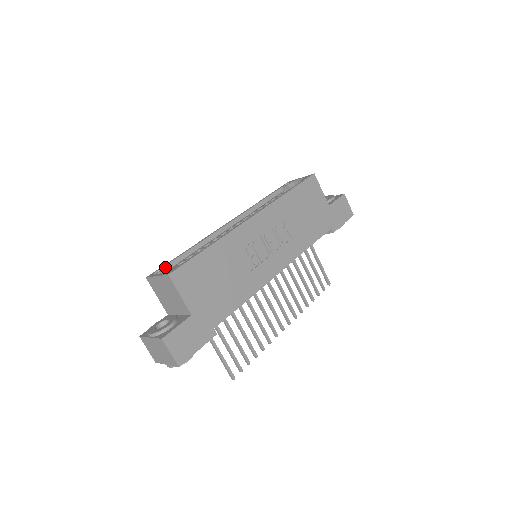
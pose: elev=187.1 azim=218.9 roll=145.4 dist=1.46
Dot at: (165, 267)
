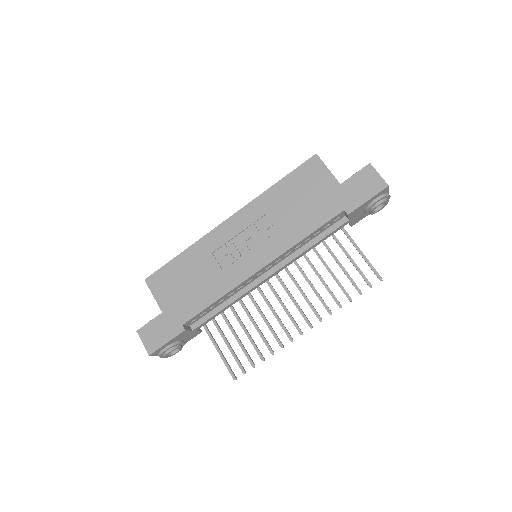
Dot at: occluded
